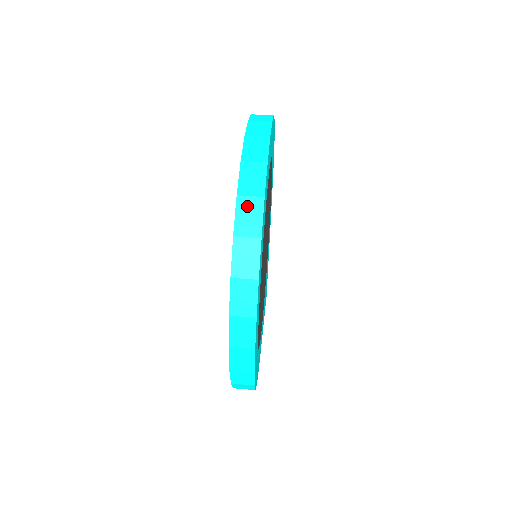
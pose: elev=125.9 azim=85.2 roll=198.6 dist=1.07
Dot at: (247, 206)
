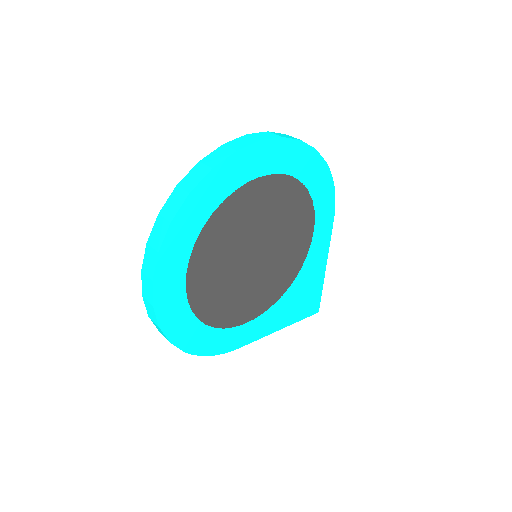
Dot at: (177, 195)
